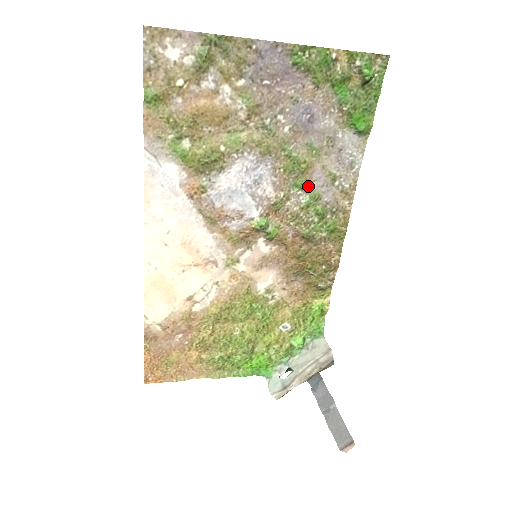
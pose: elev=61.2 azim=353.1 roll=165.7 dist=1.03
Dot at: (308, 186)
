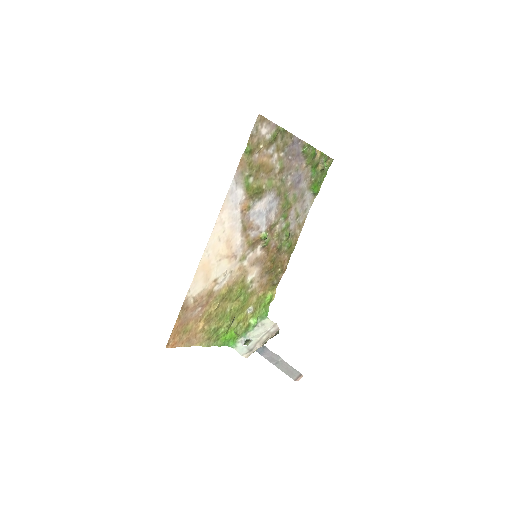
Dot at: (287, 218)
